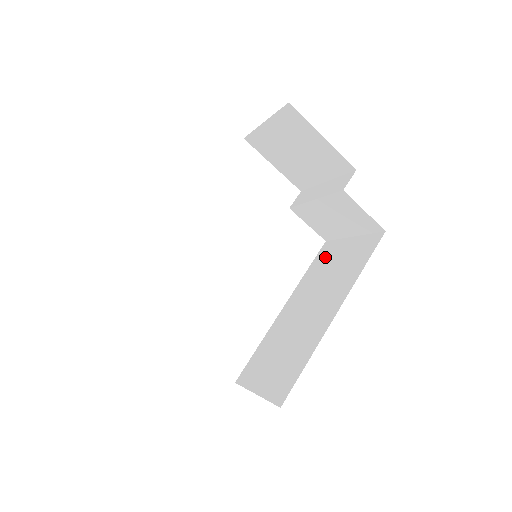
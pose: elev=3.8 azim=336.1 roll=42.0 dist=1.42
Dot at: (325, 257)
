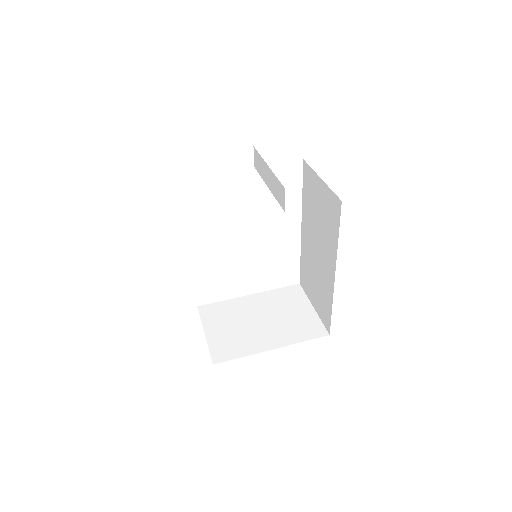
Dot at: (309, 188)
